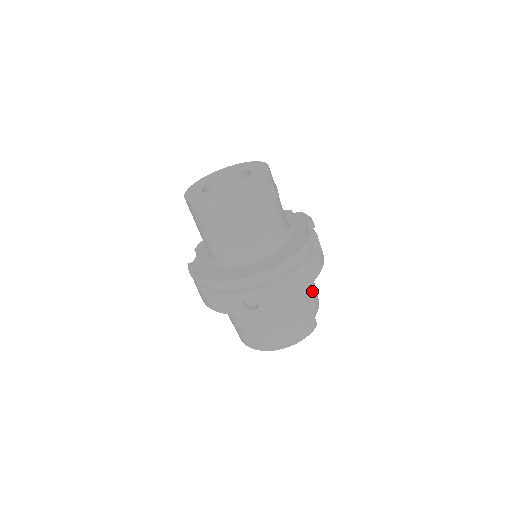
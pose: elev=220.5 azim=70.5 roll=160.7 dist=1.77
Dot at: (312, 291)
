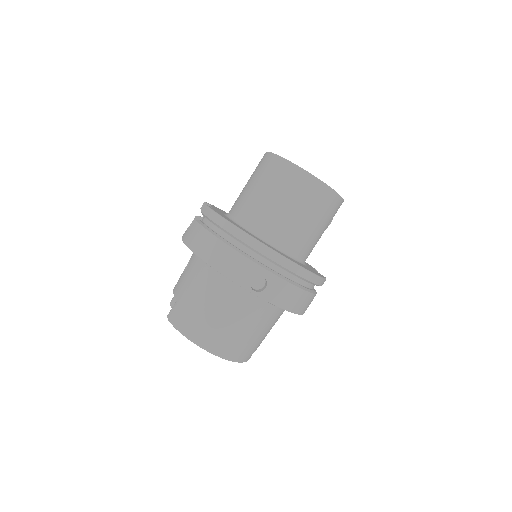
Dot at: occluded
